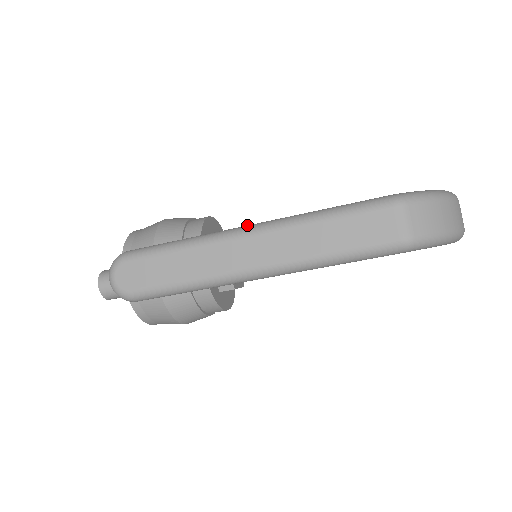
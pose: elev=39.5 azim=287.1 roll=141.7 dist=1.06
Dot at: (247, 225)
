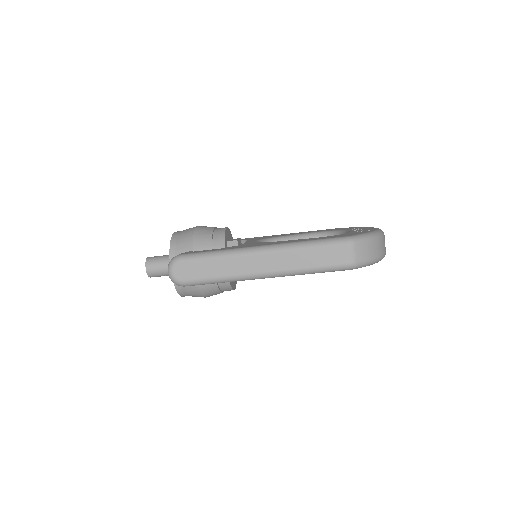
Dot at: (260, 246)
